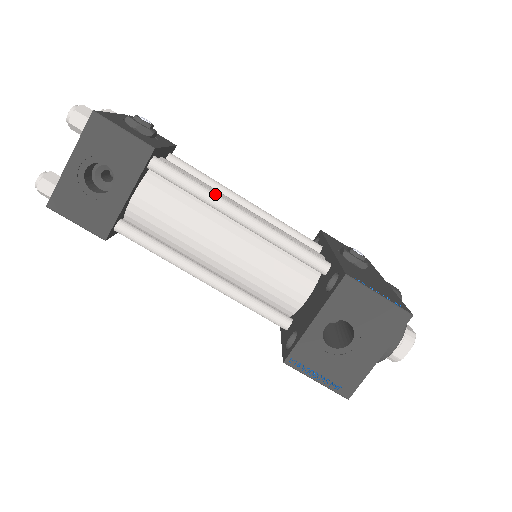
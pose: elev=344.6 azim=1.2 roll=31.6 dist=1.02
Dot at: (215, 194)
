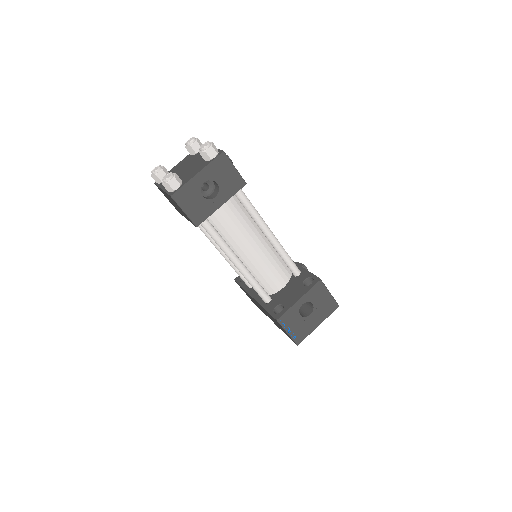
Dot at: occluded
